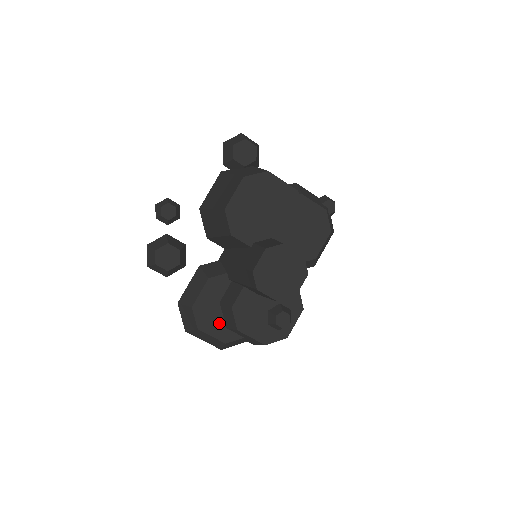
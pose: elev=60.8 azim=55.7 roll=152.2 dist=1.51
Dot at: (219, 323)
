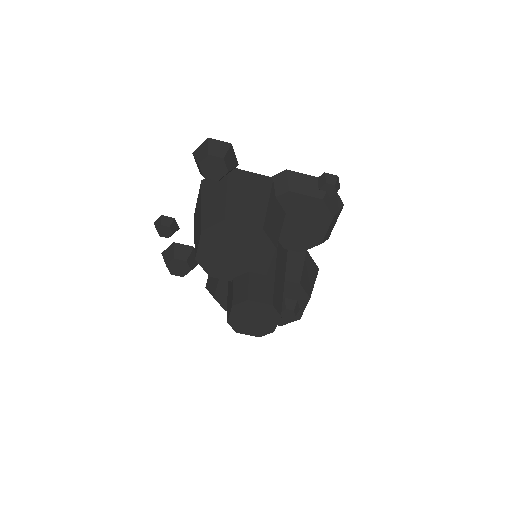
Dot at: occluded
